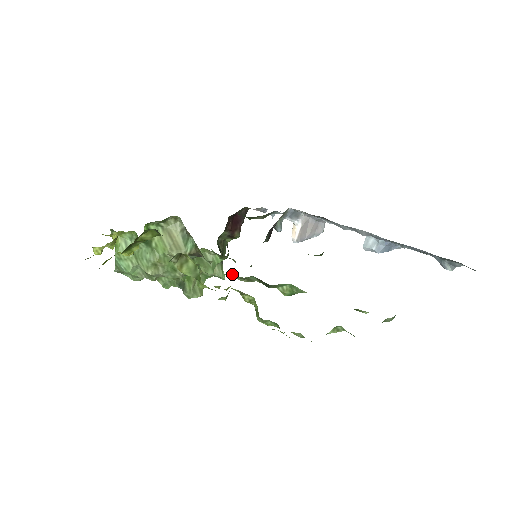
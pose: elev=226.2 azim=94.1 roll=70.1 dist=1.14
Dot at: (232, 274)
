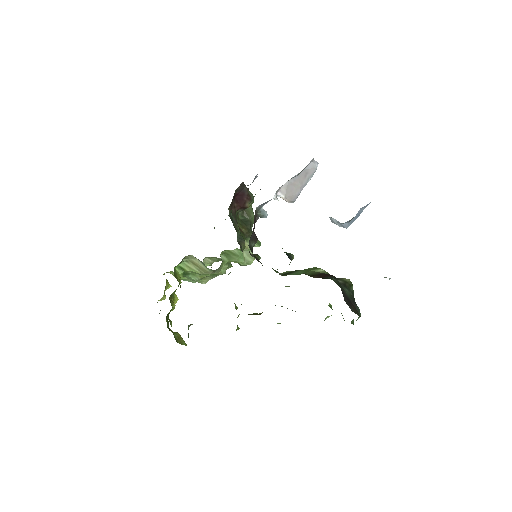
Dot at: occluded
